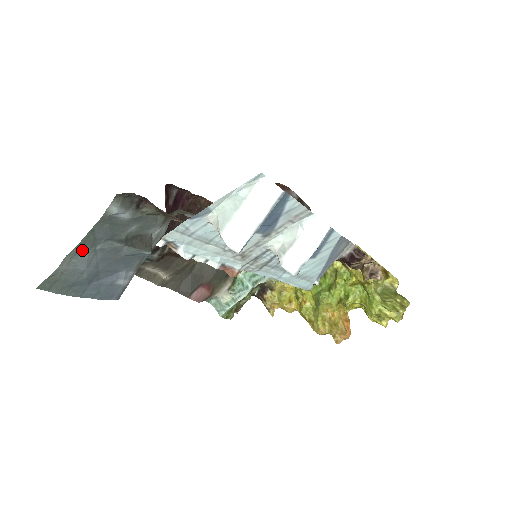
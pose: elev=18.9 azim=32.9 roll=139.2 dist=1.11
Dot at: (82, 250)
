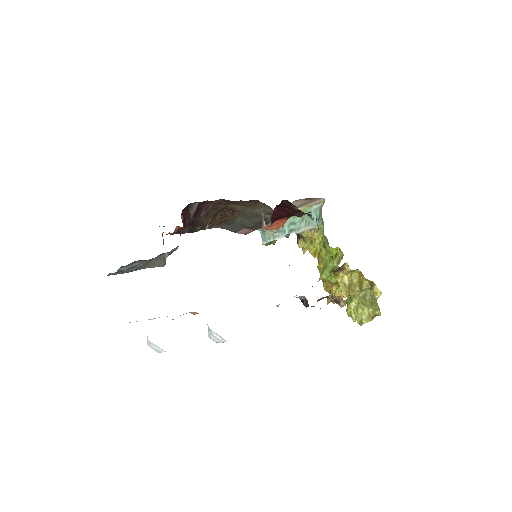
Dot at: occluded
